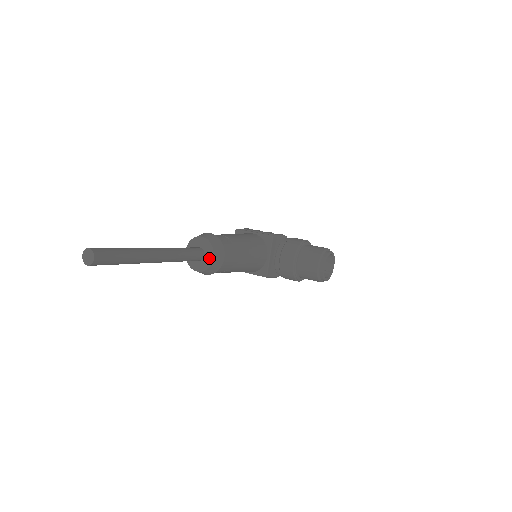
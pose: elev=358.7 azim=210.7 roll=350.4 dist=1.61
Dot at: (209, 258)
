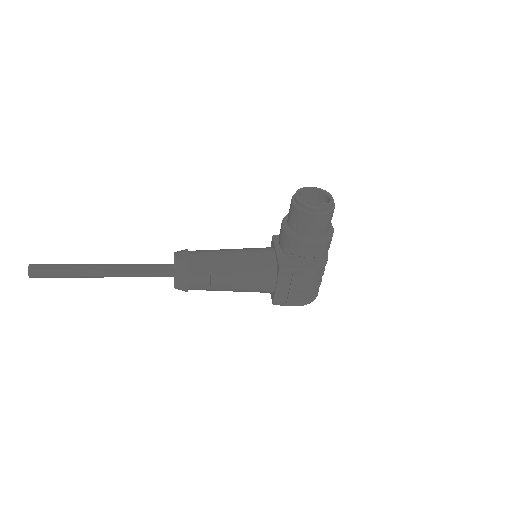
Dot at: (174, 262)
